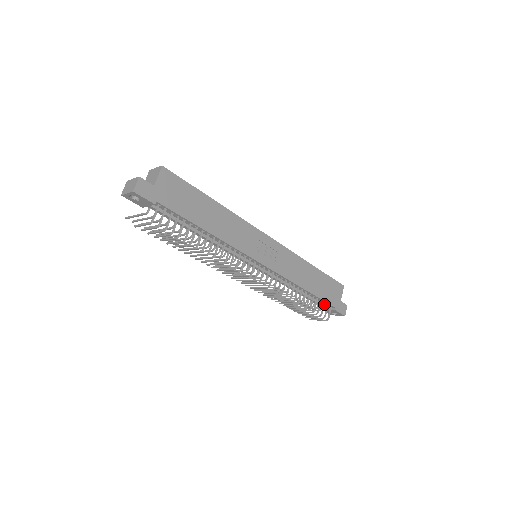
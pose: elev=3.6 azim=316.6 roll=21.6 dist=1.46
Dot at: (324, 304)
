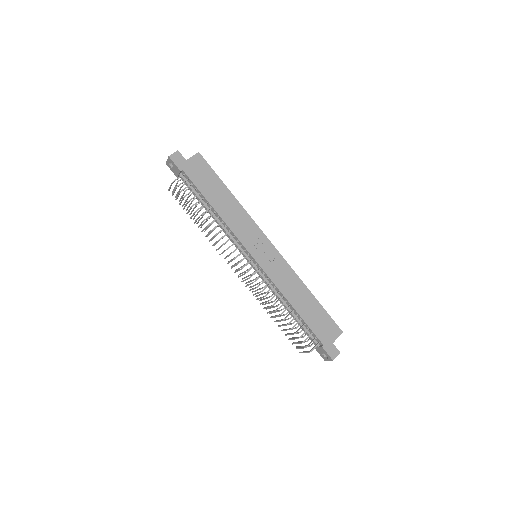
Dot at: (311, 334)
